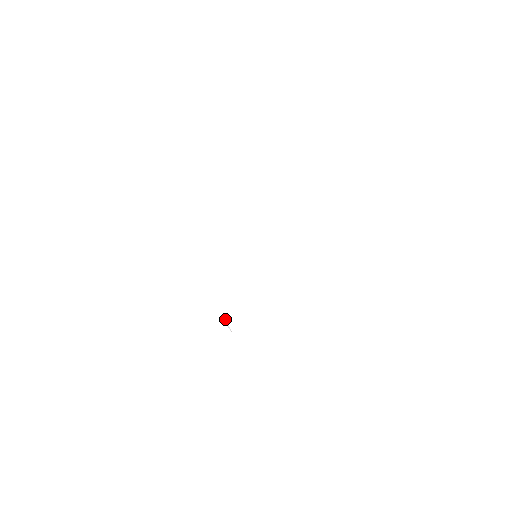
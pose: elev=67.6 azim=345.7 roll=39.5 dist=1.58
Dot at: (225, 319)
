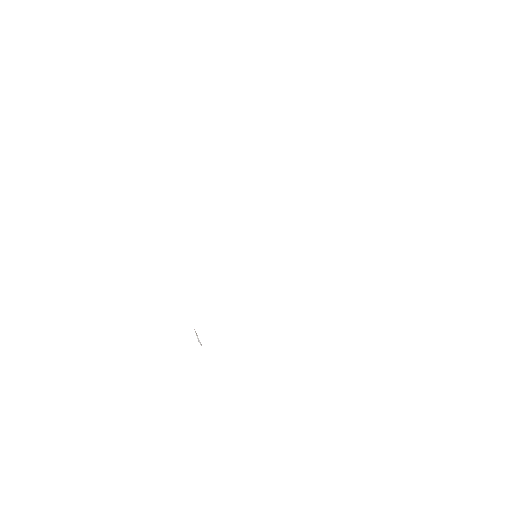
Dot at: occluded
